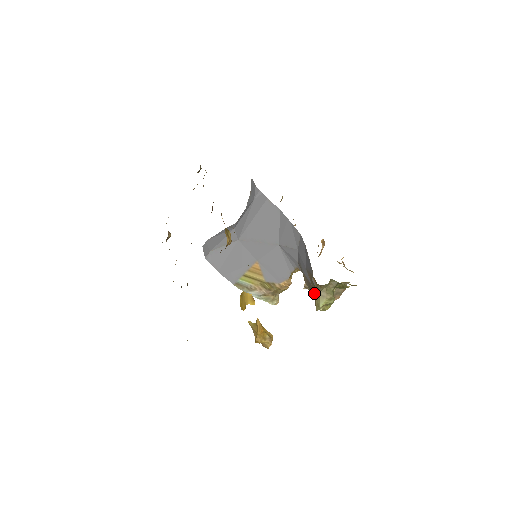
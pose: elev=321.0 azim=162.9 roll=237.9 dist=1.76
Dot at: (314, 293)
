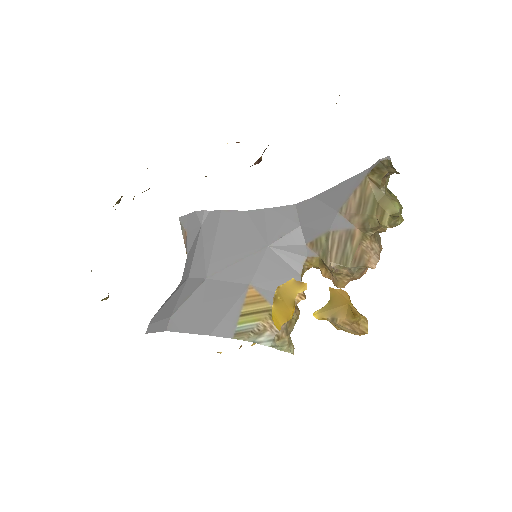
Dot at: (354, 255)
